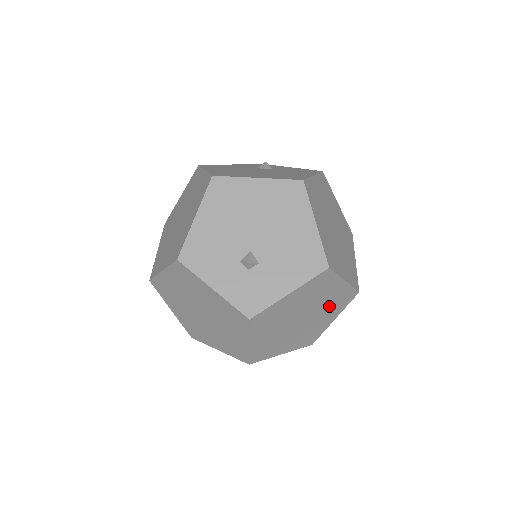
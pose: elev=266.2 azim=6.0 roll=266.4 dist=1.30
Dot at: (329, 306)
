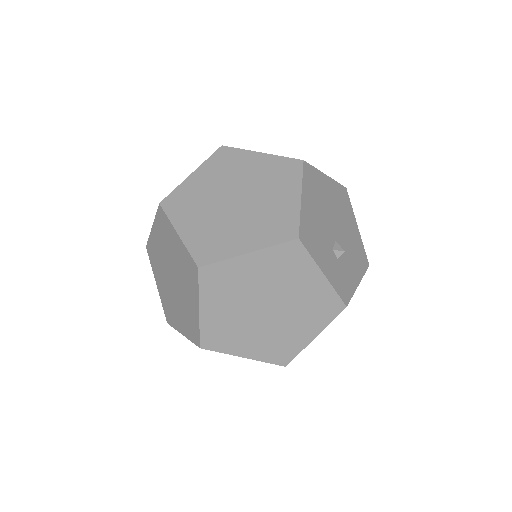
Dot at: occluded
